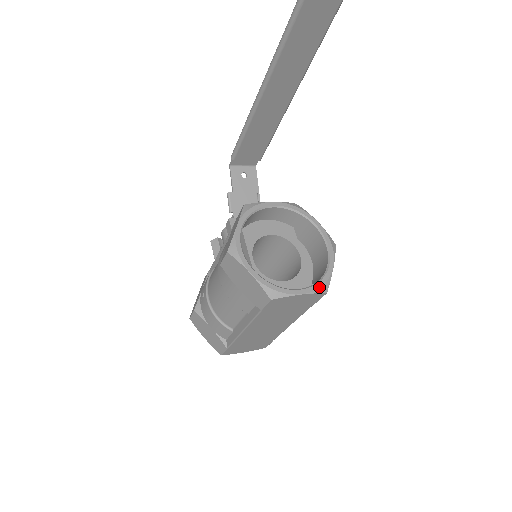
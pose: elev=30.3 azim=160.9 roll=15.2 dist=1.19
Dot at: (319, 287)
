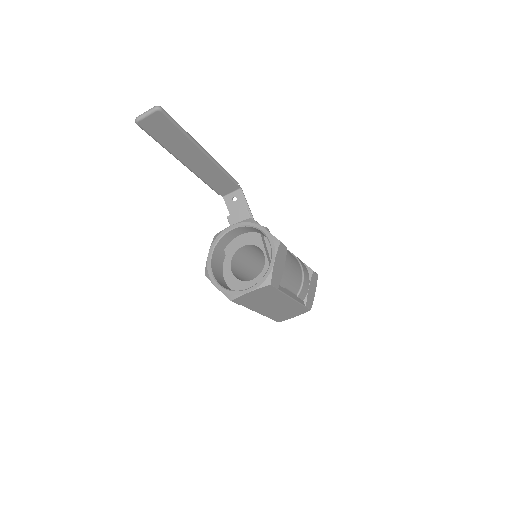
Dot at: (262, 283)
